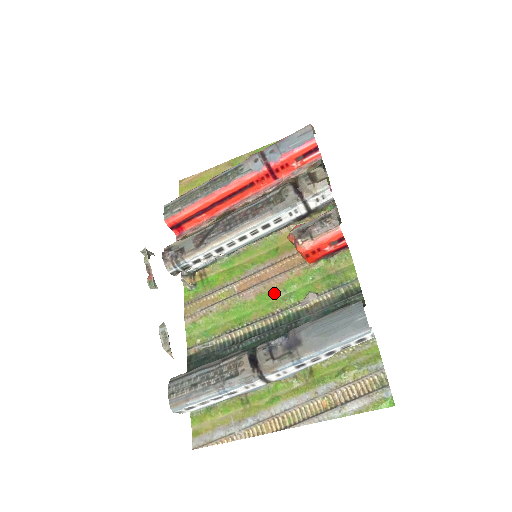
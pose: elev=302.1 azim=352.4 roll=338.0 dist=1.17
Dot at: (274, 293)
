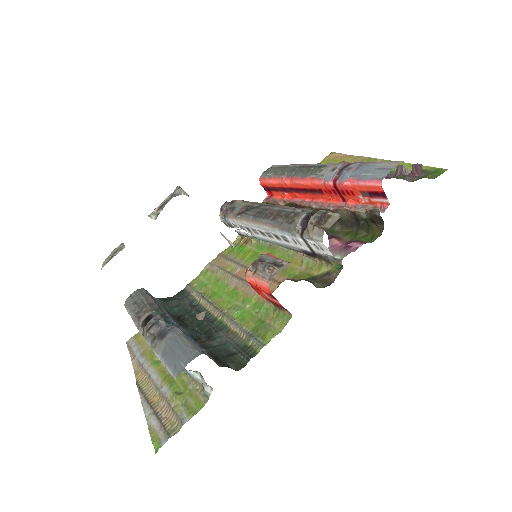
Dot at: (239, 297)
